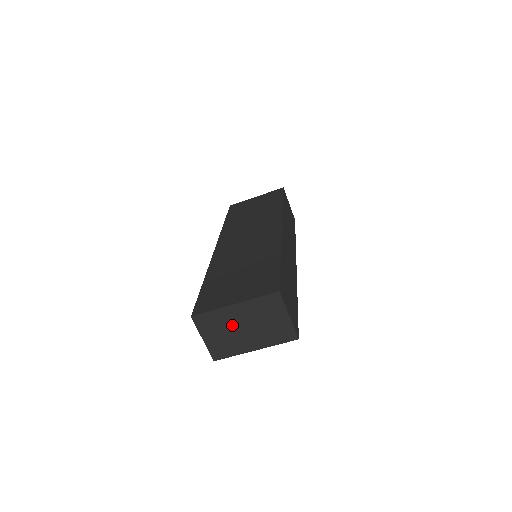
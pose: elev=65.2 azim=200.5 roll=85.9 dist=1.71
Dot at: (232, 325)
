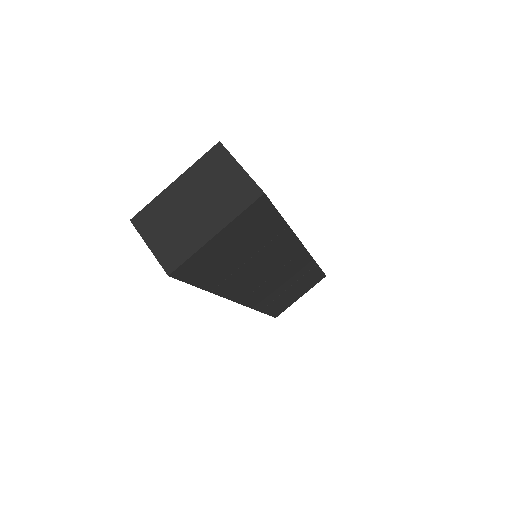
Dot at: (178, 210)
